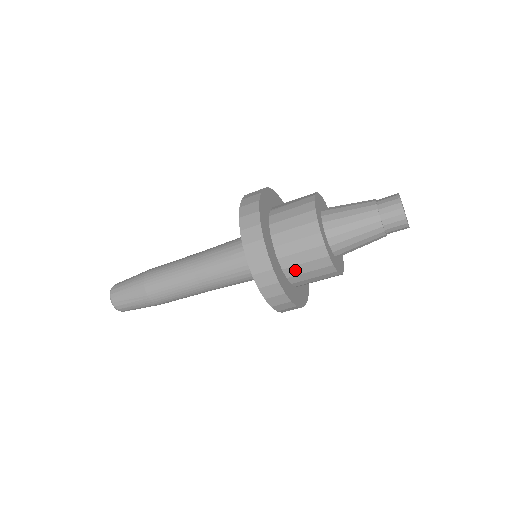
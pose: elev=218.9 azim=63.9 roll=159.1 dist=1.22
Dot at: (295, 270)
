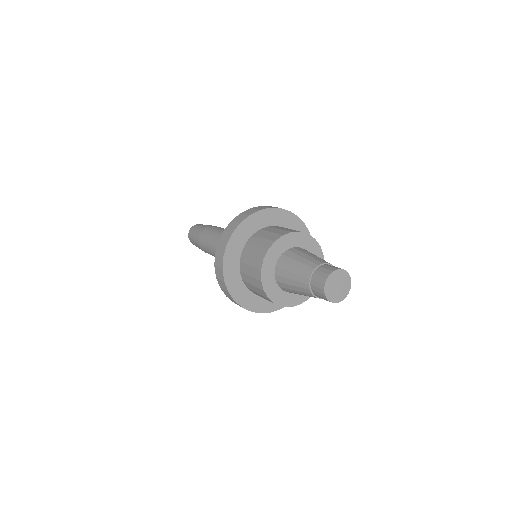
Dot at: (255, 292)
